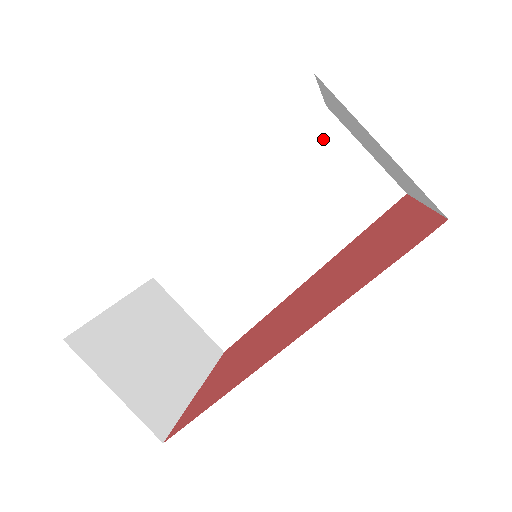
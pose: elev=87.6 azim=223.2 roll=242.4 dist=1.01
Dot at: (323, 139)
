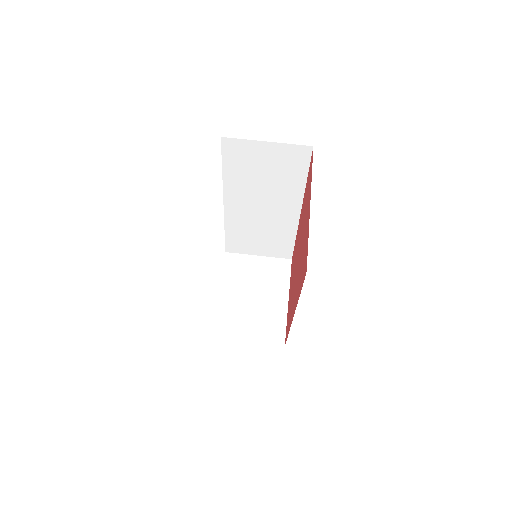
Dot at: (237, 152)
